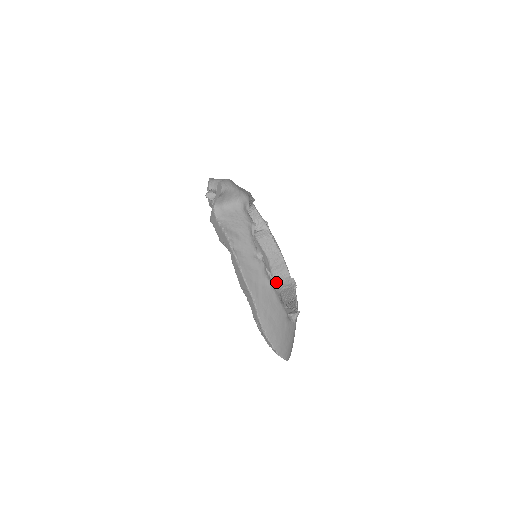
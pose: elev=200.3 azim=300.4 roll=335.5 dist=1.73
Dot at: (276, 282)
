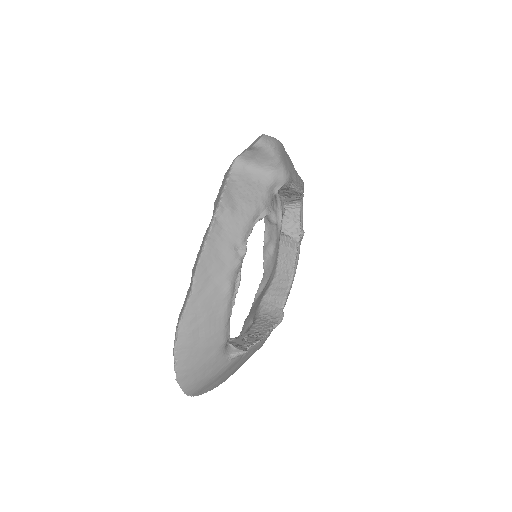
Dot at: (264, 303)
